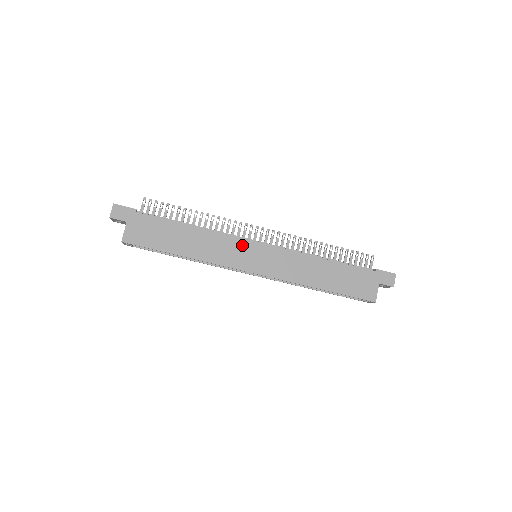
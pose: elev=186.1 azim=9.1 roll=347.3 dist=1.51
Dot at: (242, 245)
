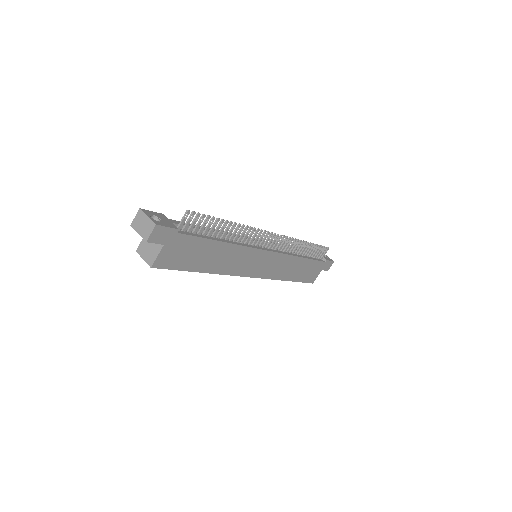
Dot at: (256, 255)
